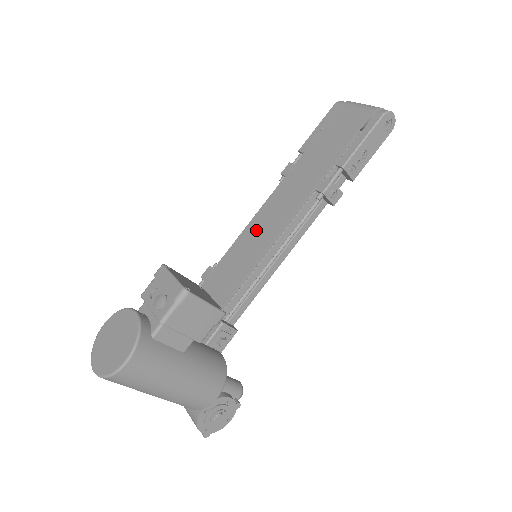
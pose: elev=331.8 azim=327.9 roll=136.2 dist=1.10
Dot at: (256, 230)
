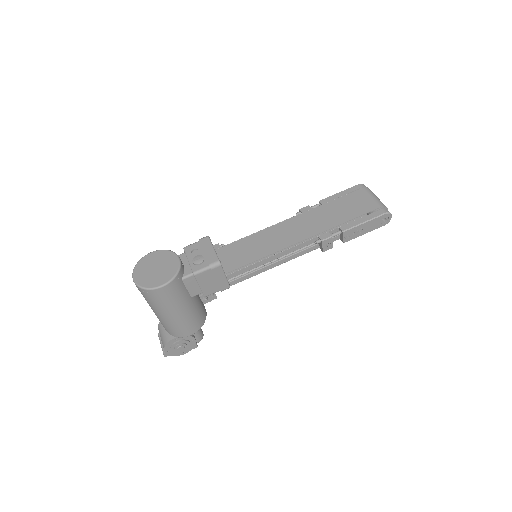
Dot at: (264, 238)
